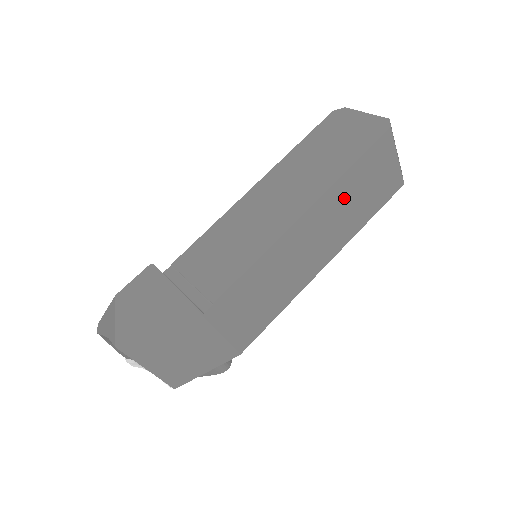
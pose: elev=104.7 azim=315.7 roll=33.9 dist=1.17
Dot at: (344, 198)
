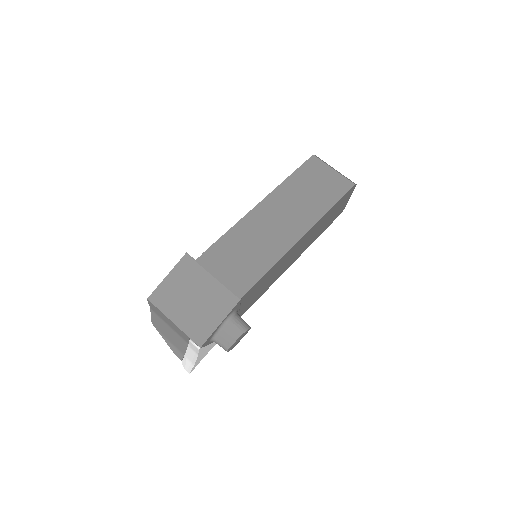
Dot at: (294, 193)
